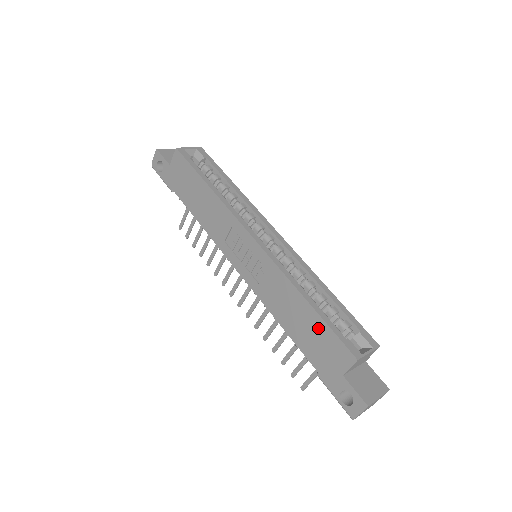
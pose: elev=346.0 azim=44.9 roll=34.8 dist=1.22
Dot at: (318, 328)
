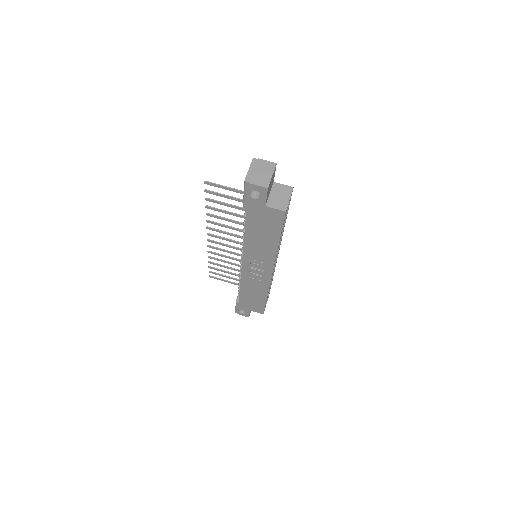
Dot at: (259, 303)
